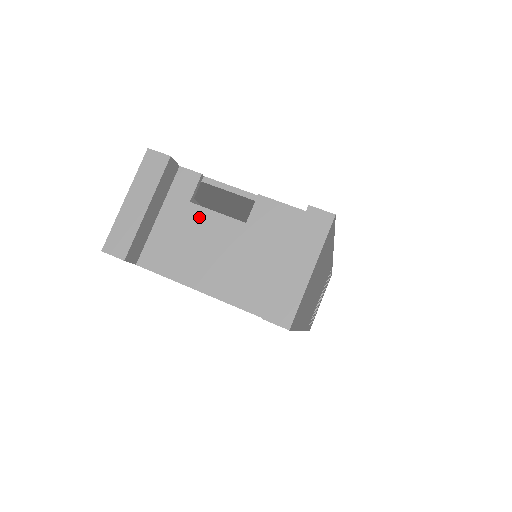
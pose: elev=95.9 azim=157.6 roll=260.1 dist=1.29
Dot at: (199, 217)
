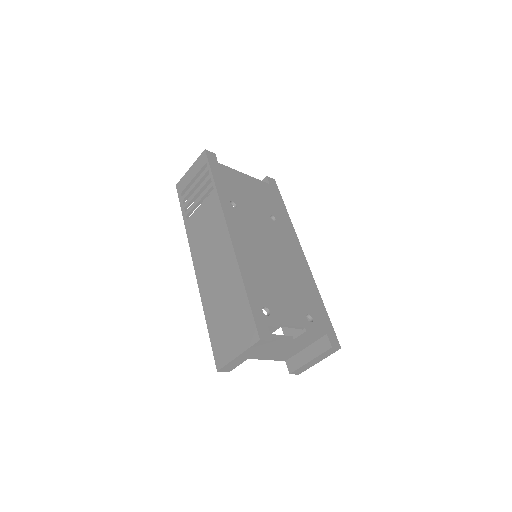
Dot at: occluded
